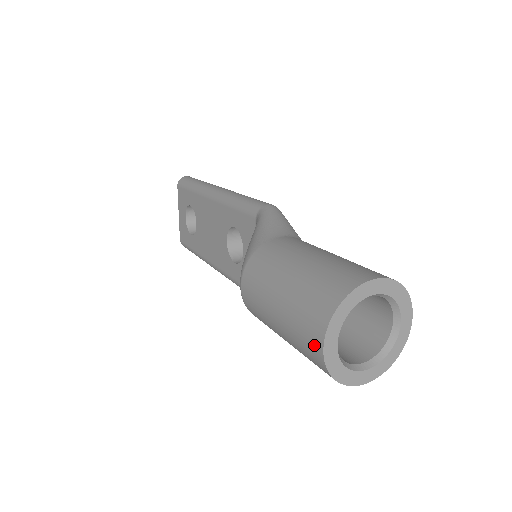
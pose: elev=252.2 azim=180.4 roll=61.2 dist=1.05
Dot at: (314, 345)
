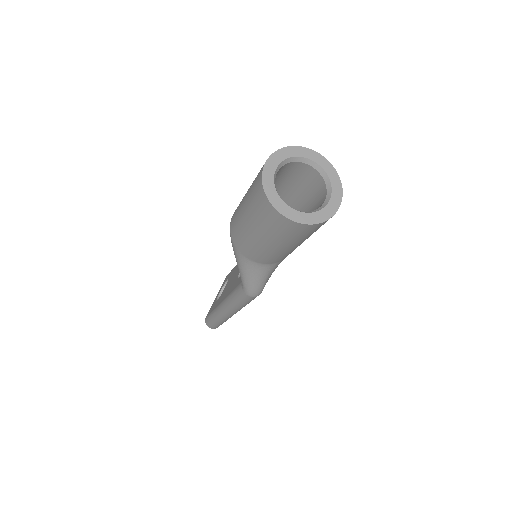
Dot at: (261, 170)
